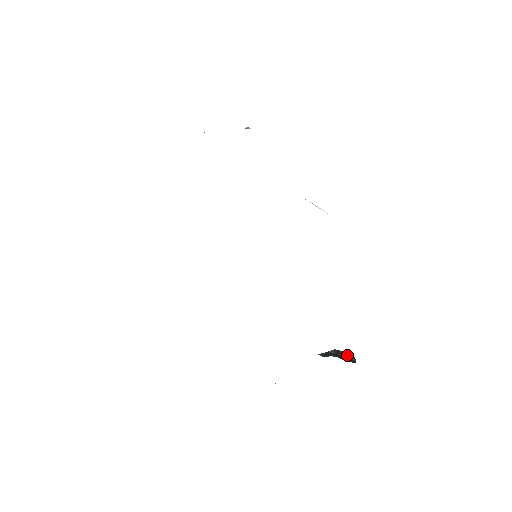
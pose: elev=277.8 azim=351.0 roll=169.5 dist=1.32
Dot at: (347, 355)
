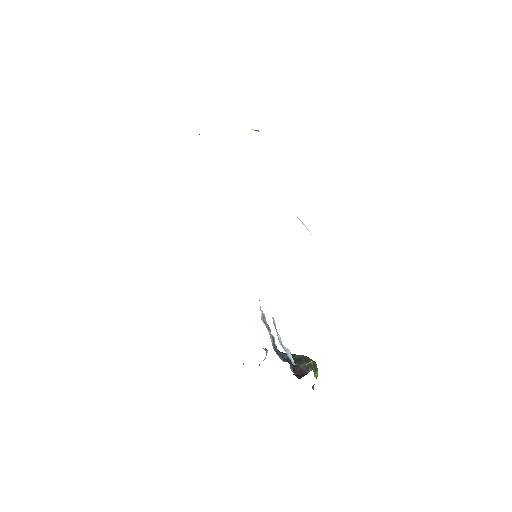
Dot at: (303, 366)
